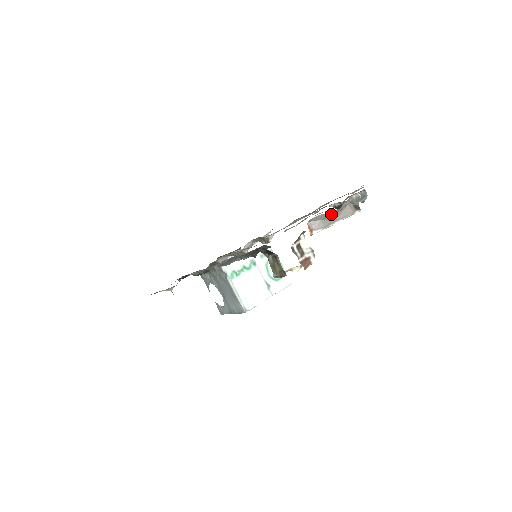
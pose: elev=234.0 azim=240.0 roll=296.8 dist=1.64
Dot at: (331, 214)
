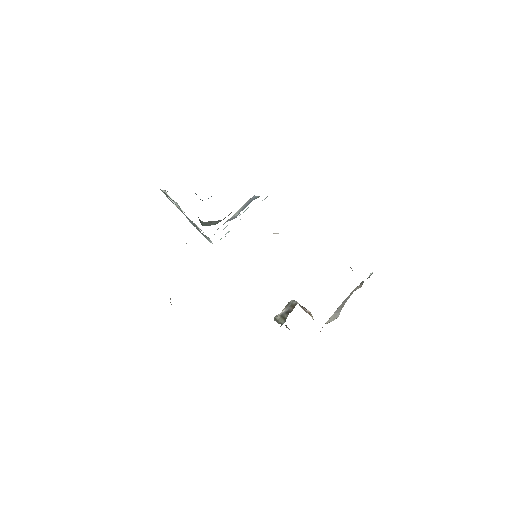
Dot at: occluded
